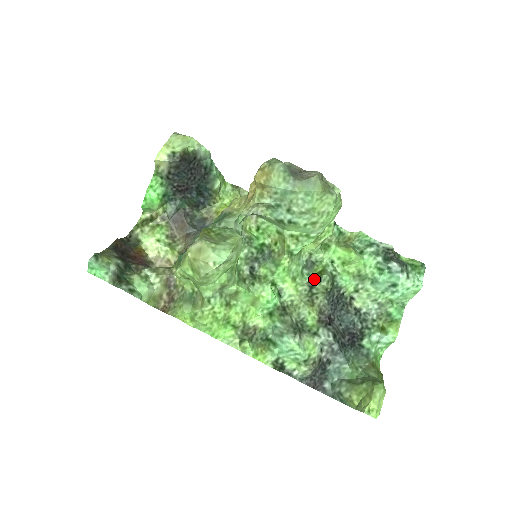
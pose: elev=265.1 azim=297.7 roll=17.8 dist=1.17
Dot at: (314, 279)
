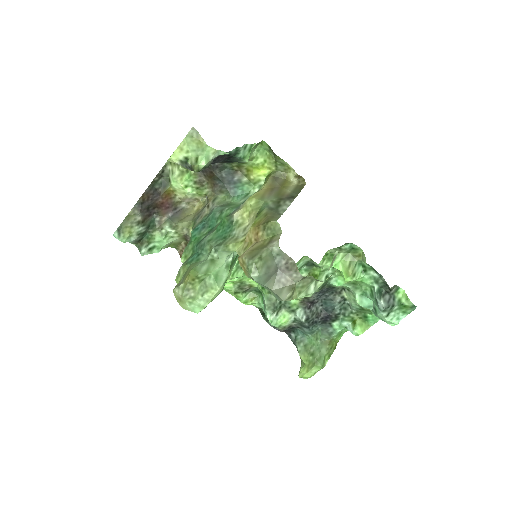
Dot at: occluded
